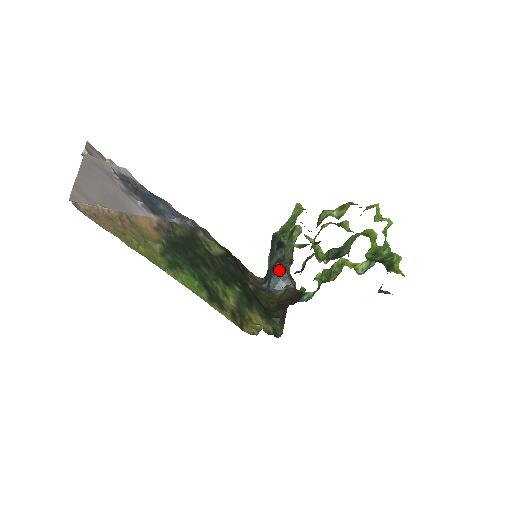
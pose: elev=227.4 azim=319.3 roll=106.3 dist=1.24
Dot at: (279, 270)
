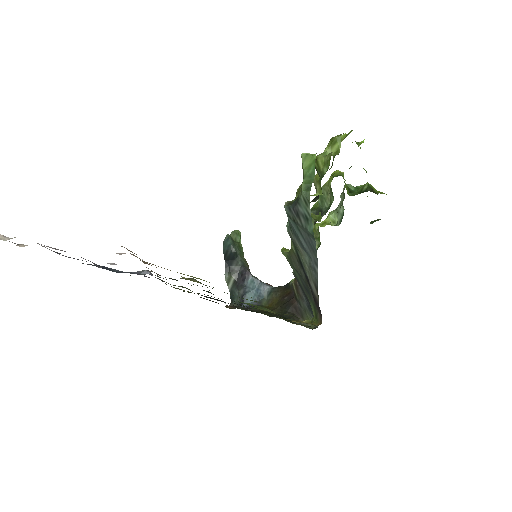
Dot at: (248, 281)
